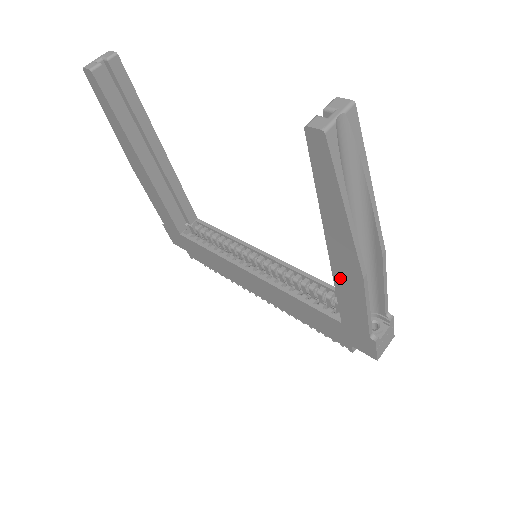
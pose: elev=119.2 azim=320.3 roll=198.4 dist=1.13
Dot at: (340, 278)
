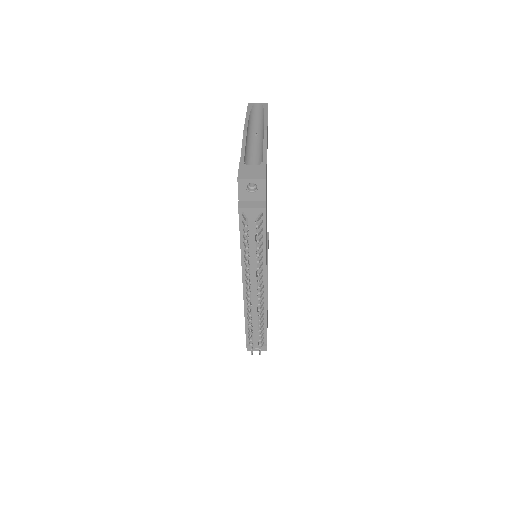
Dot at: occluded
